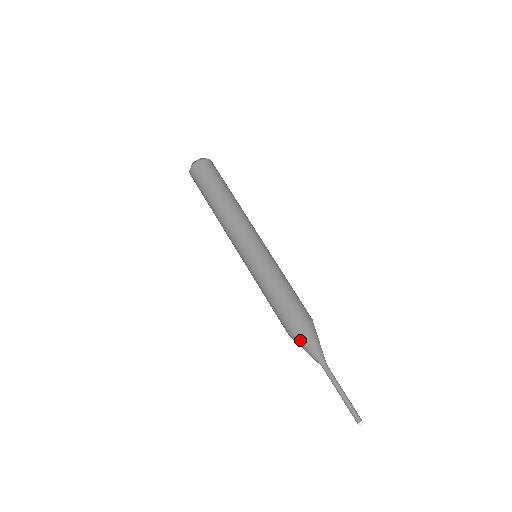
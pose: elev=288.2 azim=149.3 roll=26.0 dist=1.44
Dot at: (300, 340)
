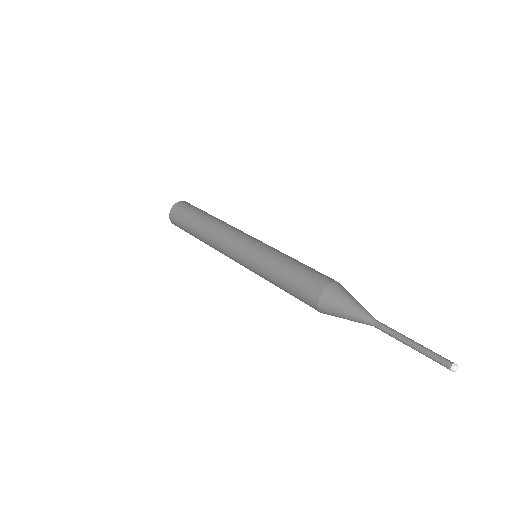
Dot at: (344, 291)
